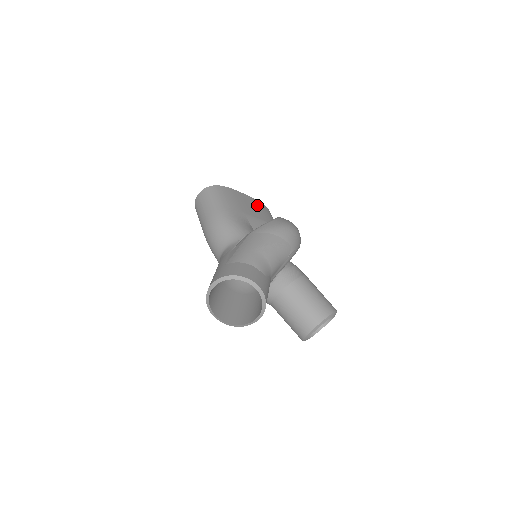
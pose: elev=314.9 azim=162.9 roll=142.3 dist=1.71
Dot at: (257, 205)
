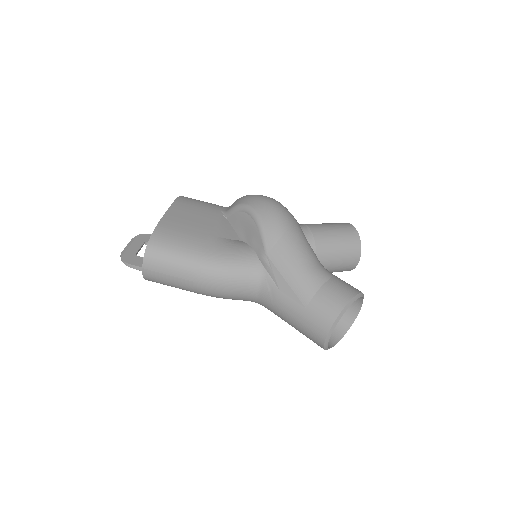
Dot at: (186, 208)
